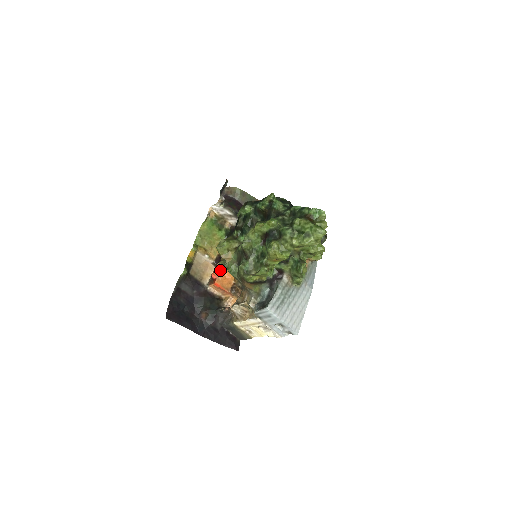
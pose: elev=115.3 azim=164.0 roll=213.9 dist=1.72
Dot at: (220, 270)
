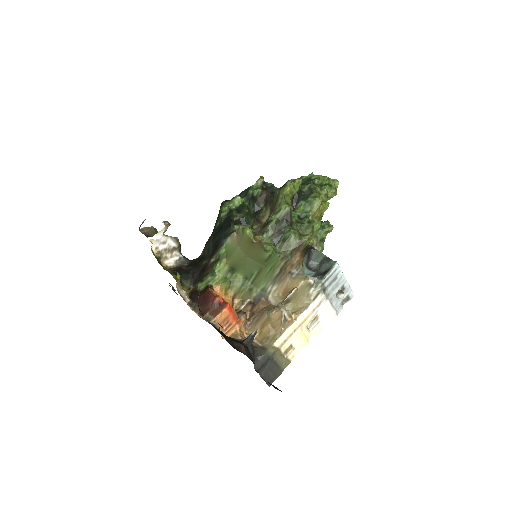
Dot at: (217, 295)
